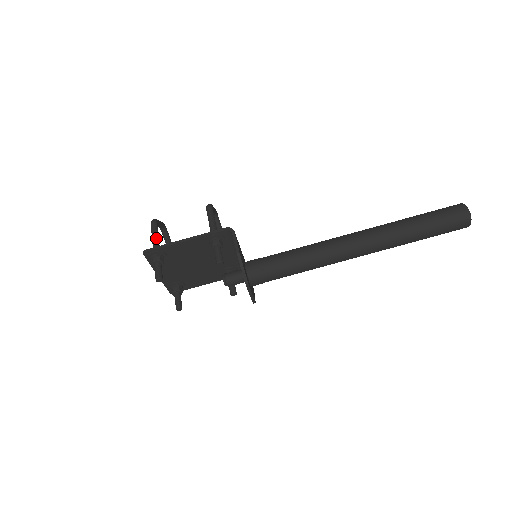
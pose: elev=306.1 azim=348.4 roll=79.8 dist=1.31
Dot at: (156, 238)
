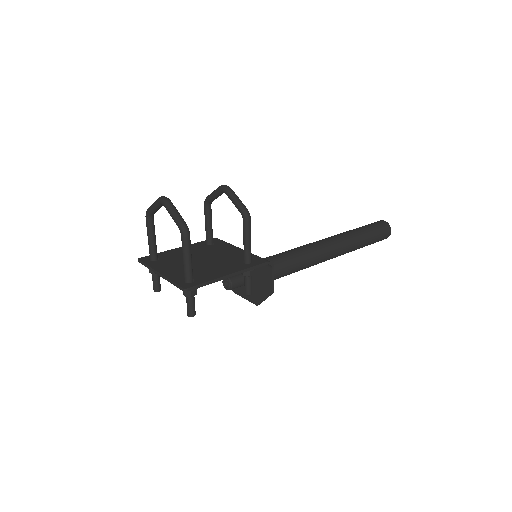
Dot at: (191, 261)
